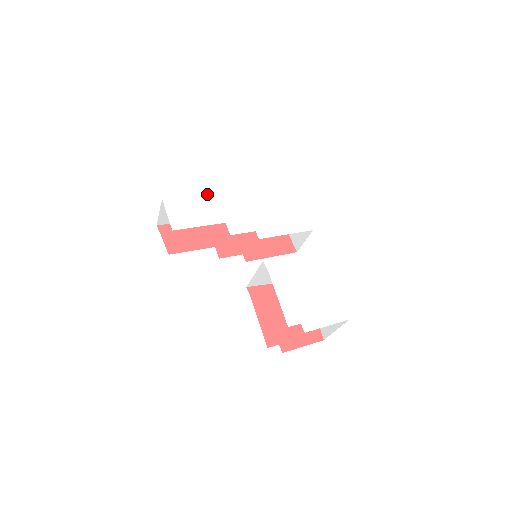
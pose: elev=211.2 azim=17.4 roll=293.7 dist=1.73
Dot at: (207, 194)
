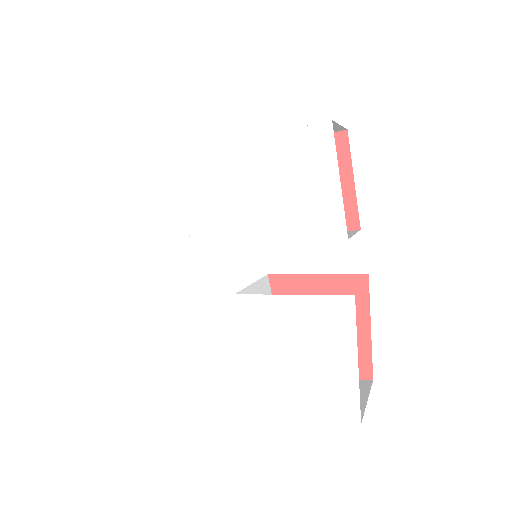
Dot at: (164, 158)
